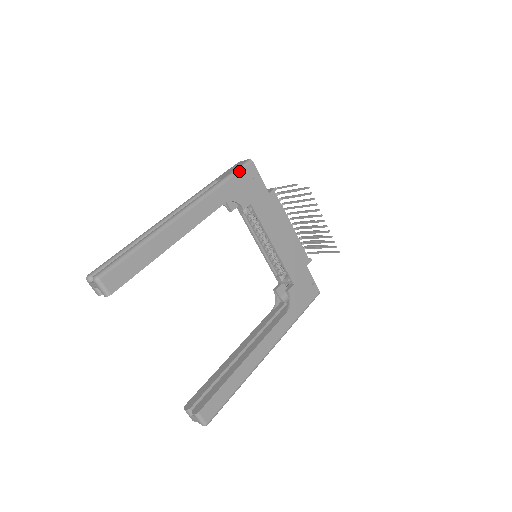
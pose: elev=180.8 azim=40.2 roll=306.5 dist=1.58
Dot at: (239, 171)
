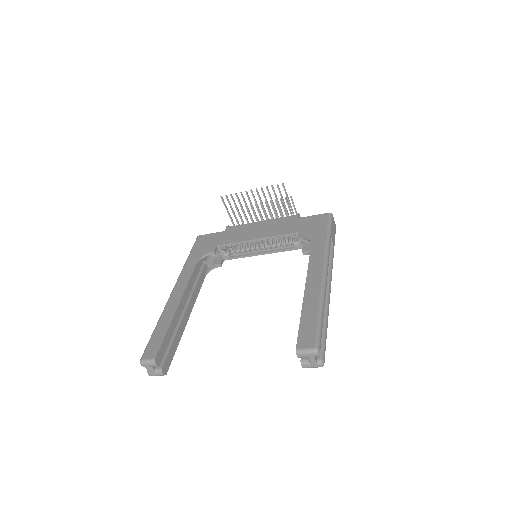
Dot at: (193, 246)
